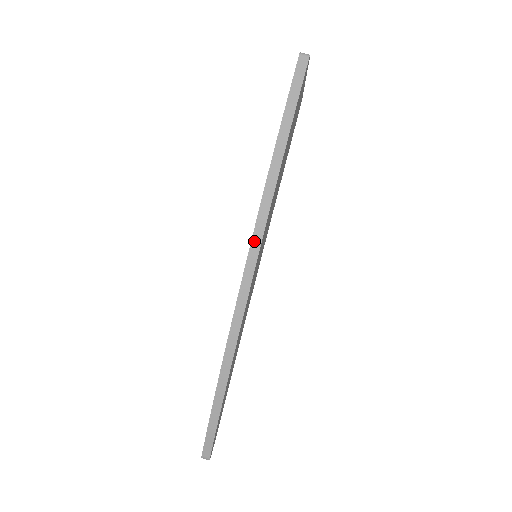
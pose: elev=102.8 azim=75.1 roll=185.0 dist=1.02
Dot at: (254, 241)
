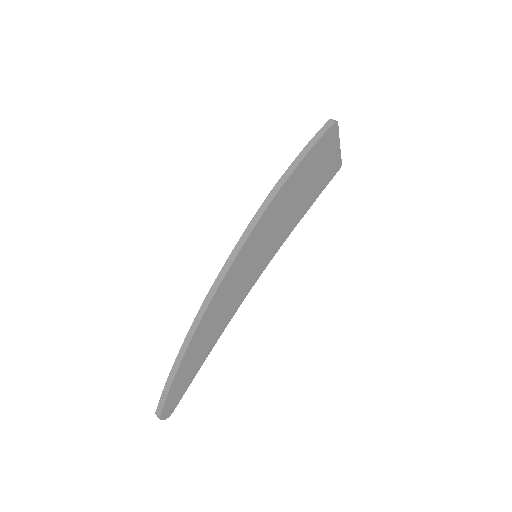
Dot at: (247, 230)
